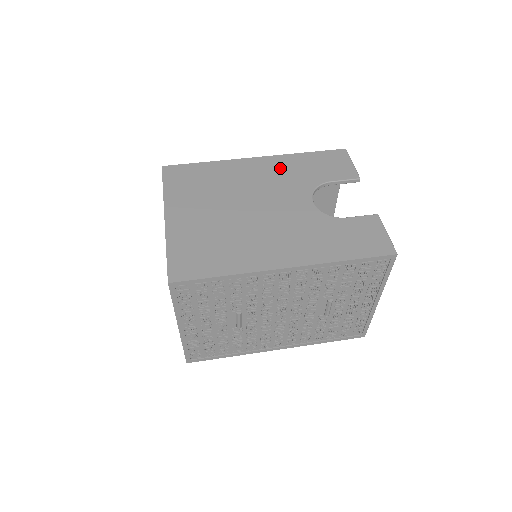
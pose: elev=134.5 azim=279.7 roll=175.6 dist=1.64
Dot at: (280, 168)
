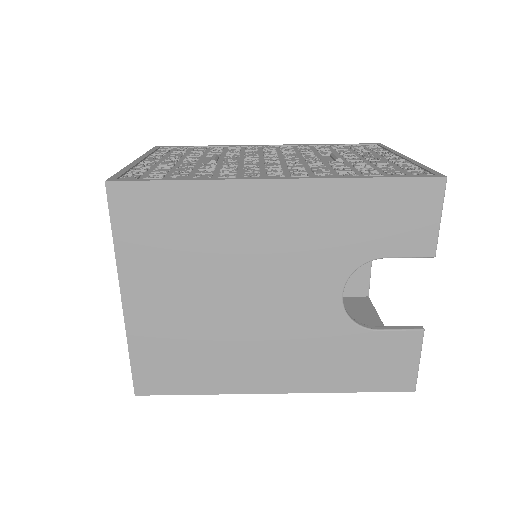
Dot at: (312, 215)
